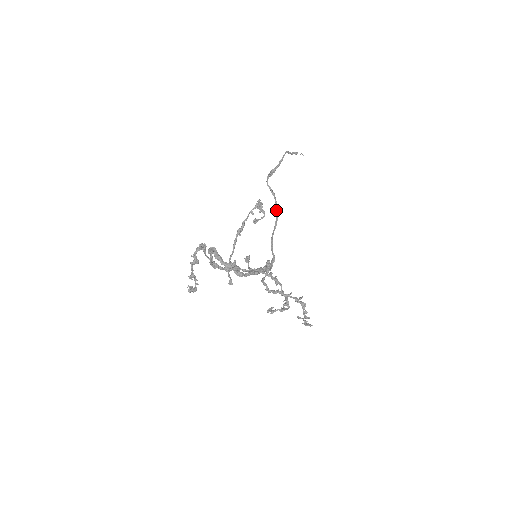
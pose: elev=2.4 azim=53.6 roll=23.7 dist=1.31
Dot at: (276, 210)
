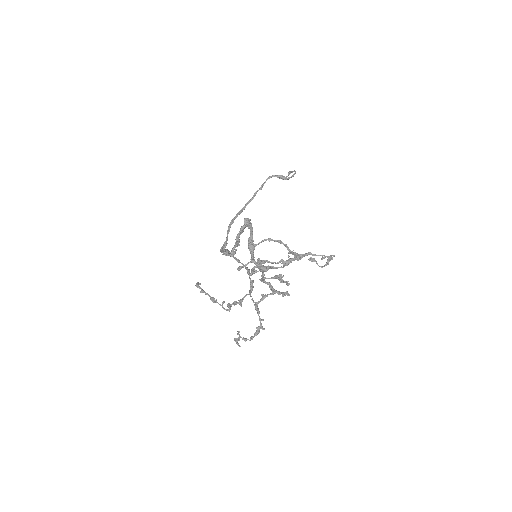
Dot at: (250, 200)
